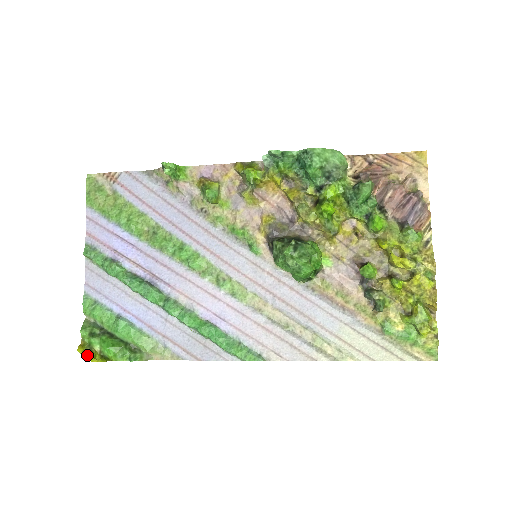
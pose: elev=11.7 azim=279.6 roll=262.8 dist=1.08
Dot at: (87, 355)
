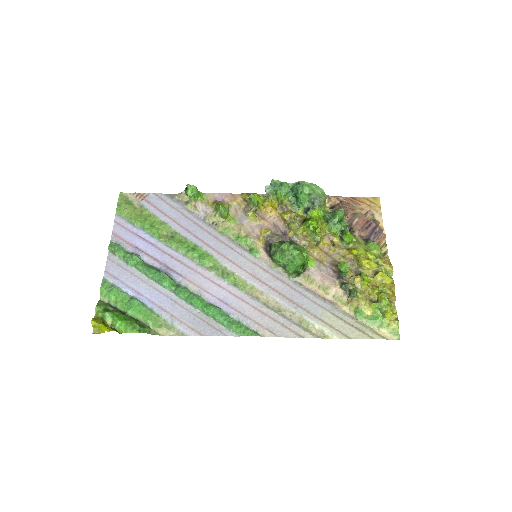
Dot at: (100, 325)
